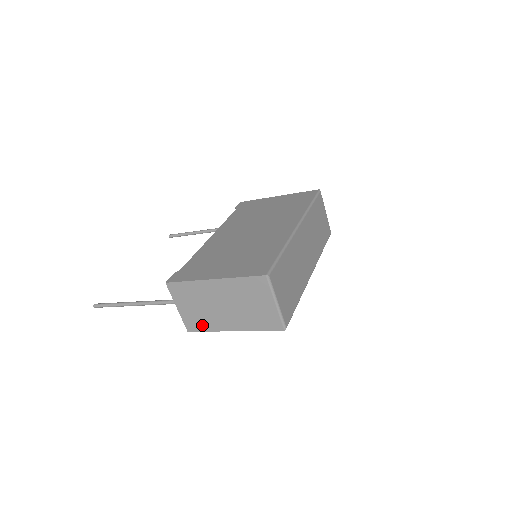
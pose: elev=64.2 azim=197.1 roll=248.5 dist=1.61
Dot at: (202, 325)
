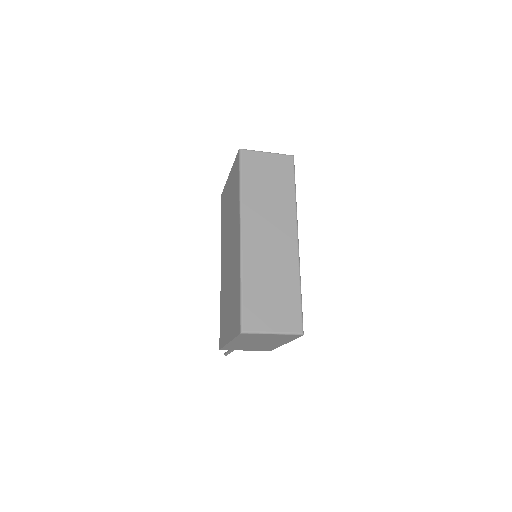
Dot at: (269, 348)
